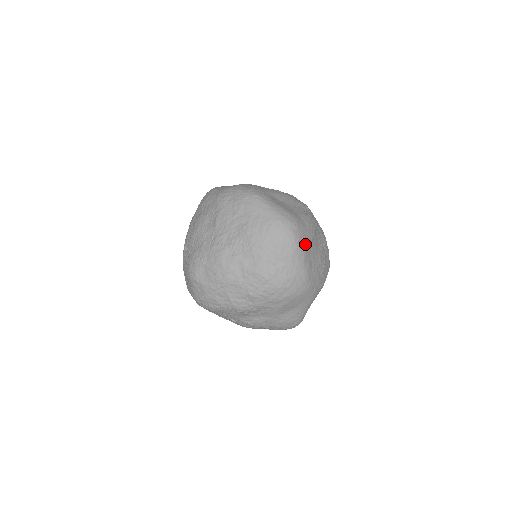
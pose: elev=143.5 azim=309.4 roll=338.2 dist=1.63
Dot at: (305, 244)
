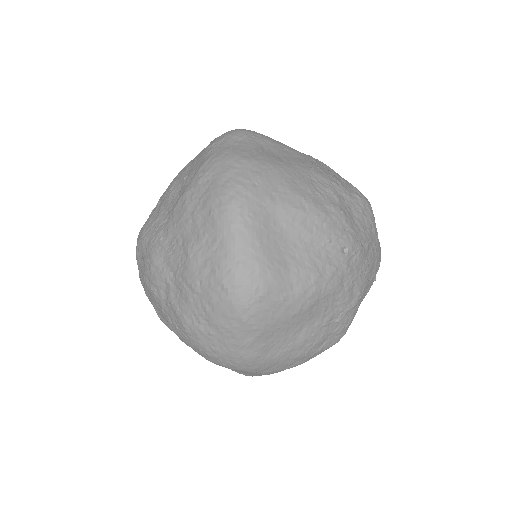
Dot at: (265, 323)
